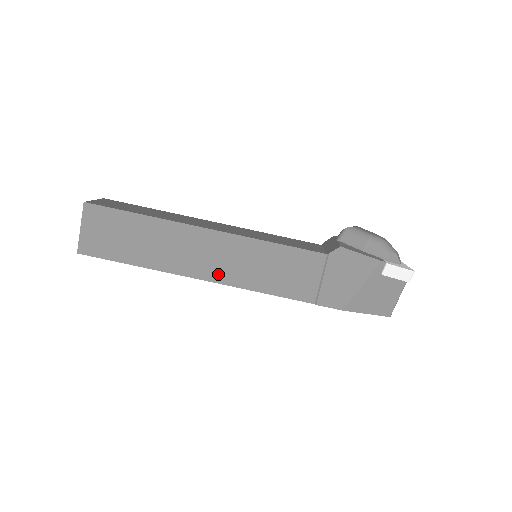
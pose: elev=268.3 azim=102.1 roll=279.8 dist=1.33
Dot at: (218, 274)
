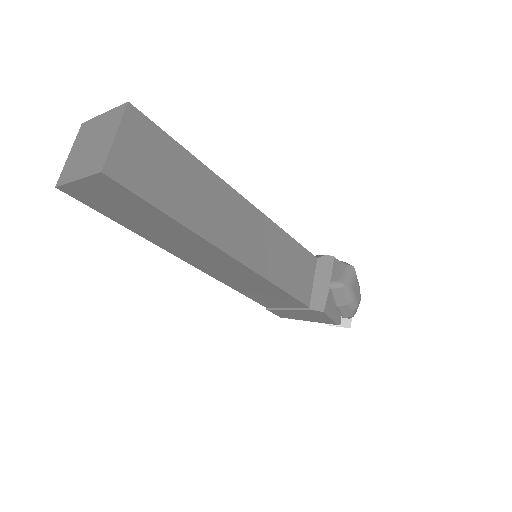
Dot at: (209, 270)
